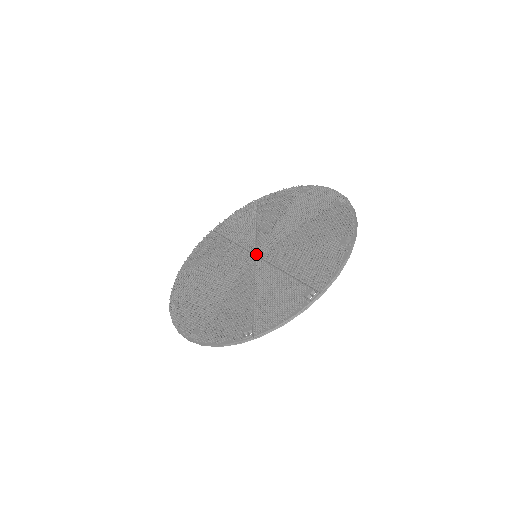
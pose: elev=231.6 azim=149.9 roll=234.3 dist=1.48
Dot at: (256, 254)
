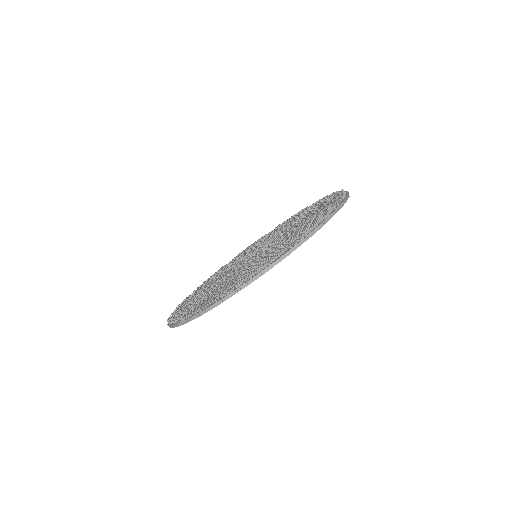
Dot at: occluded
